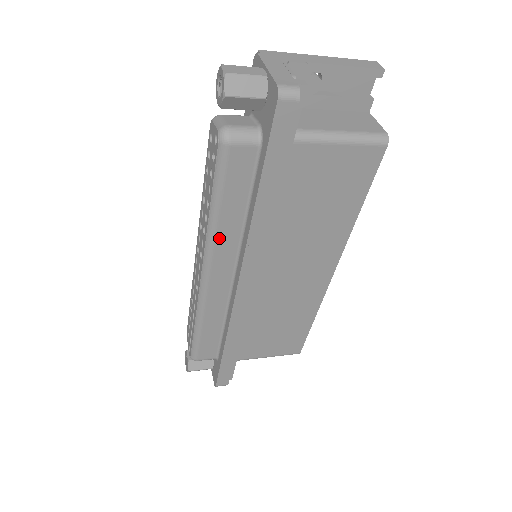
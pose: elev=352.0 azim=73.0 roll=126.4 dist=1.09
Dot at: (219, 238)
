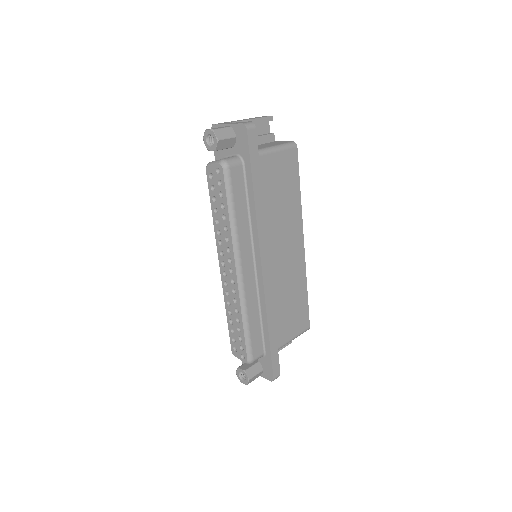
Dot at: (240, 236)
